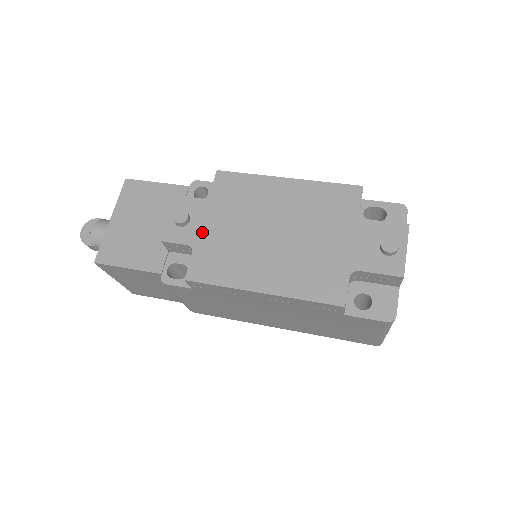
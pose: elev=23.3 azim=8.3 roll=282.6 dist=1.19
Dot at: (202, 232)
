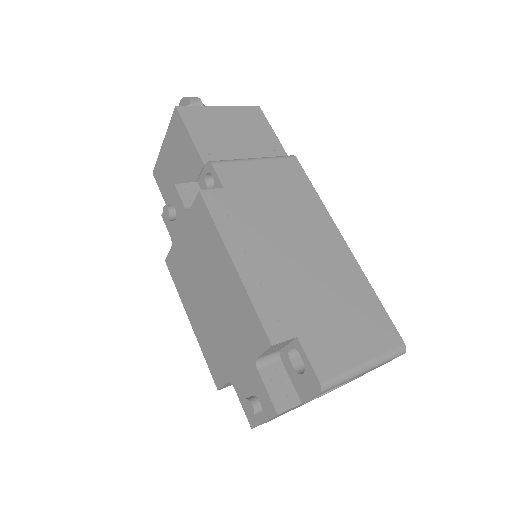
Dot at: (178, 238)
